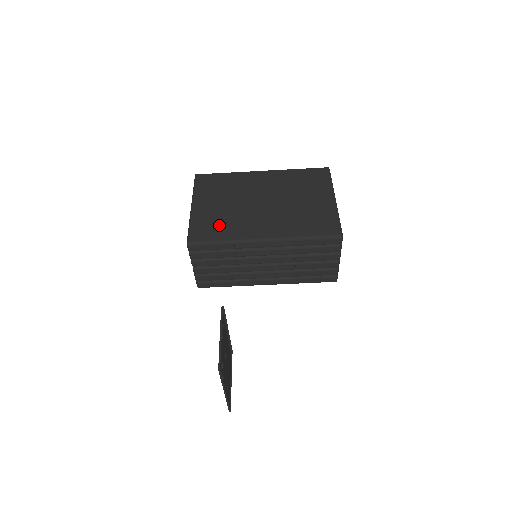
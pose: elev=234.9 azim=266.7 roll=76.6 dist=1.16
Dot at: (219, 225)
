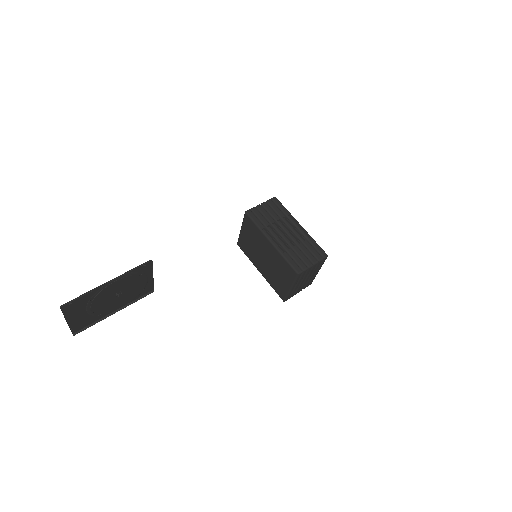
Dot at: occluded
